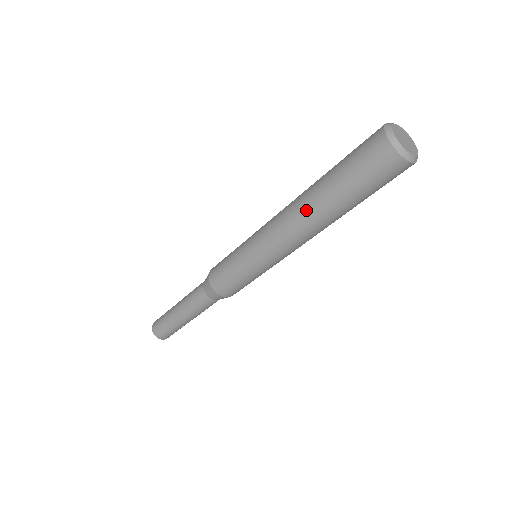
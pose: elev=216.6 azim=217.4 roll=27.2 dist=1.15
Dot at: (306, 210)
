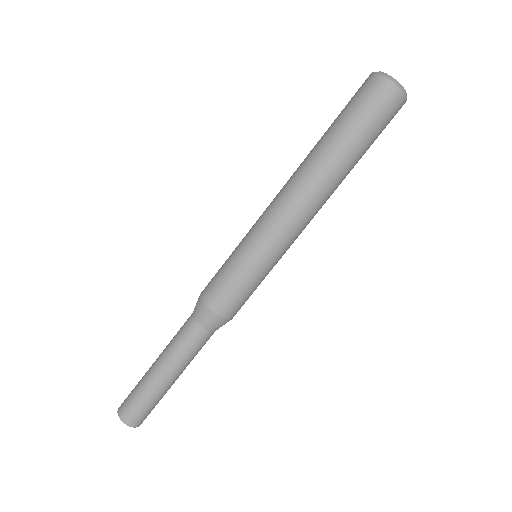
Dot at: (310, 167)
